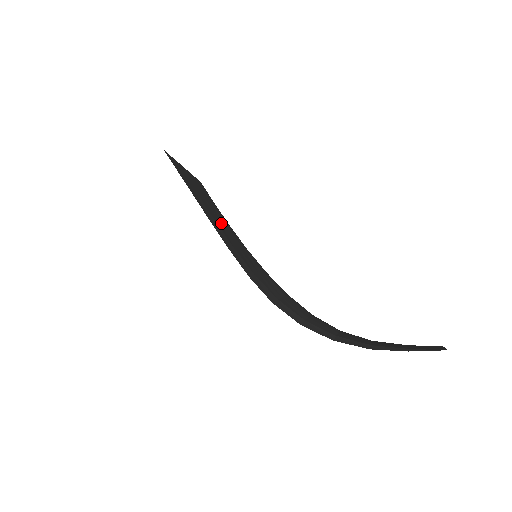
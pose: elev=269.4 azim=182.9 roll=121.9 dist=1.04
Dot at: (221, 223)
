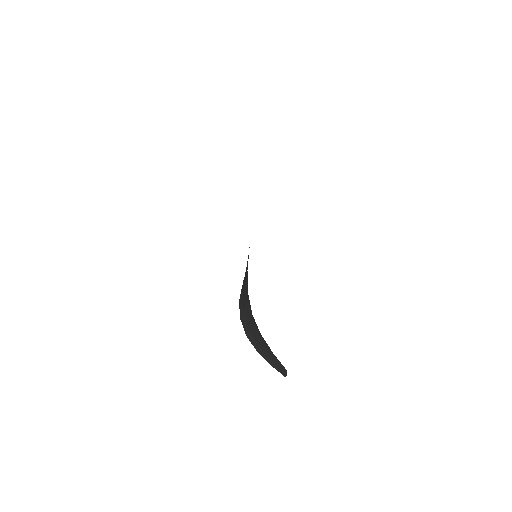
Dot at: occluded
